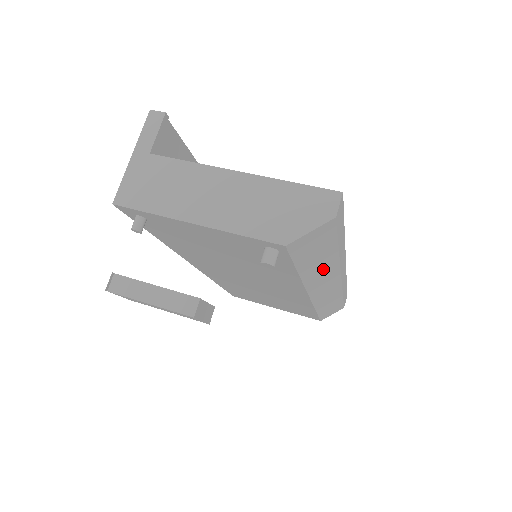
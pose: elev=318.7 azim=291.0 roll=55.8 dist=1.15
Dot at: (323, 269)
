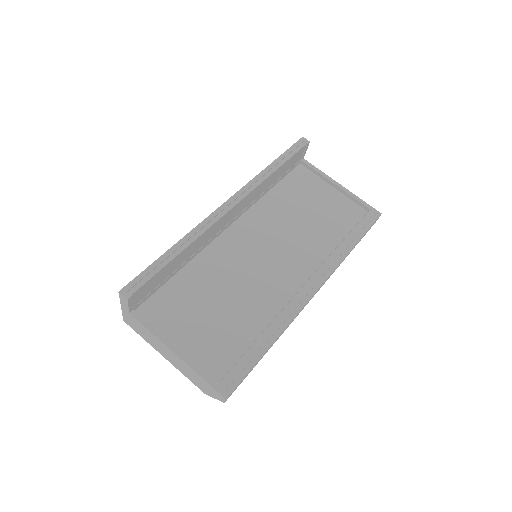
Dot at: occluded
